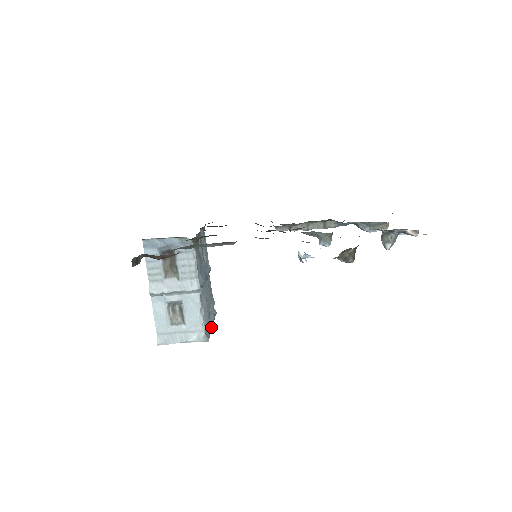
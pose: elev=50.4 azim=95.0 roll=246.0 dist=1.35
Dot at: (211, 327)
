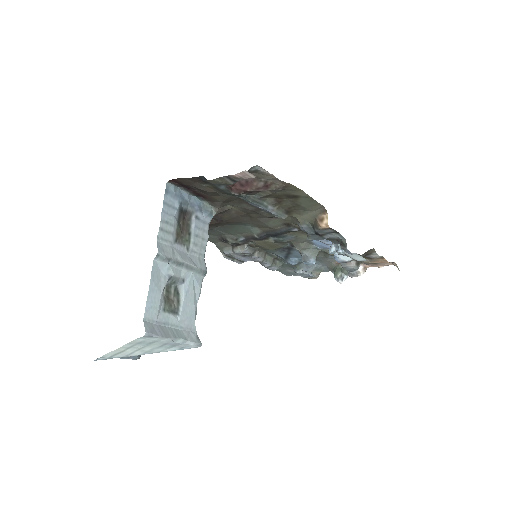
Dot at: occluded
